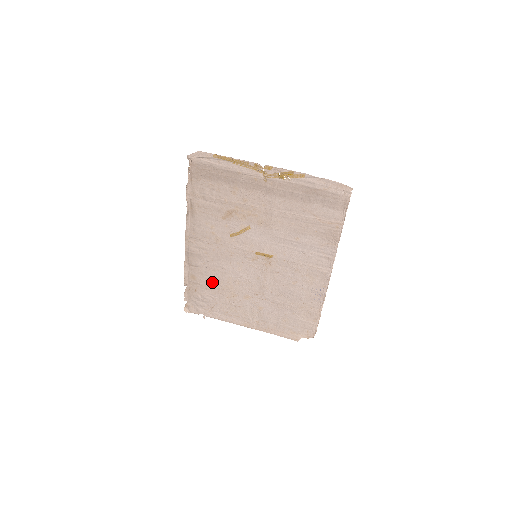
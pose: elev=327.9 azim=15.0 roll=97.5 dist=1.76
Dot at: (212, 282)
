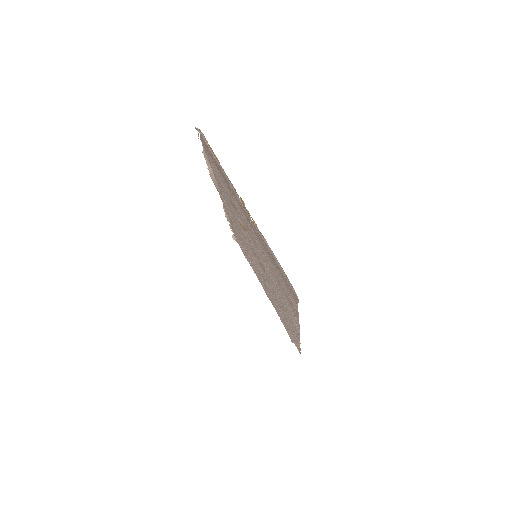
Dot at: occluded
